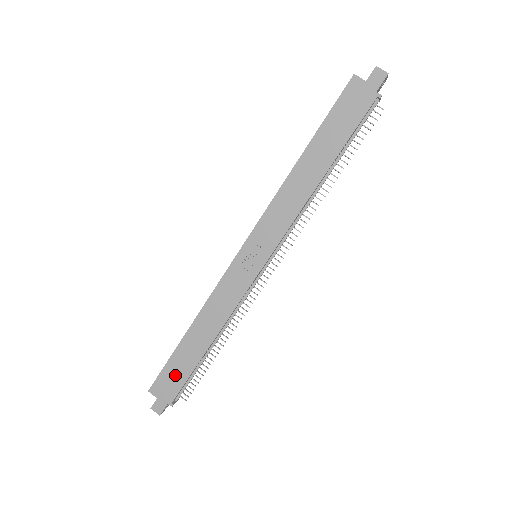
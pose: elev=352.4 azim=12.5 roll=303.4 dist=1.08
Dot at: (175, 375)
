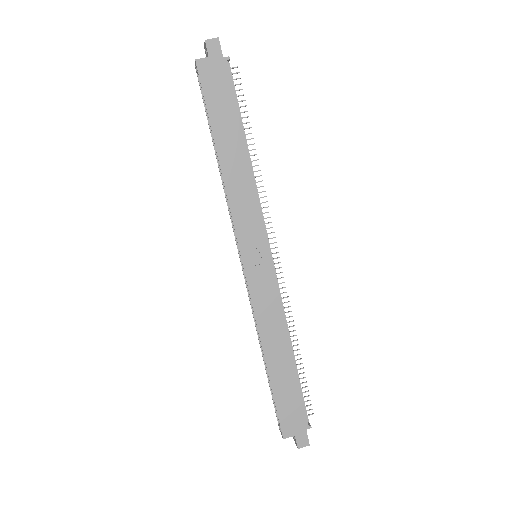
Dot at: (290, 404)
